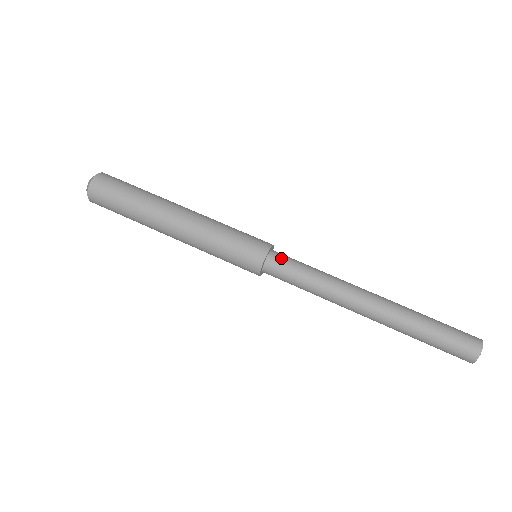
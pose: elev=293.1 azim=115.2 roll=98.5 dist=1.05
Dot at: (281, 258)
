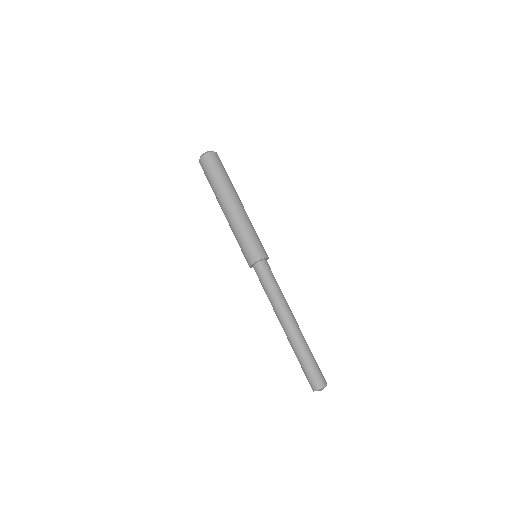
Dot at: (269, 266)
